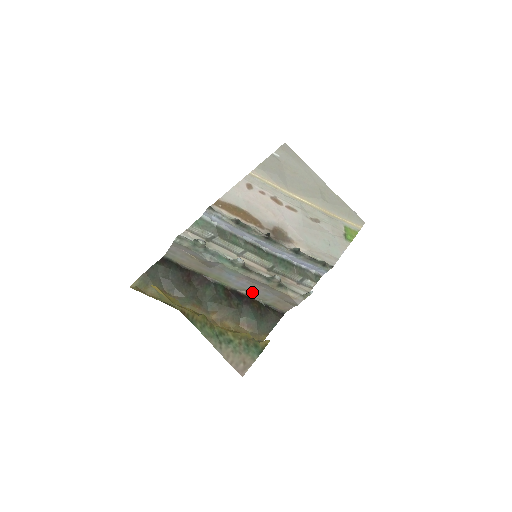
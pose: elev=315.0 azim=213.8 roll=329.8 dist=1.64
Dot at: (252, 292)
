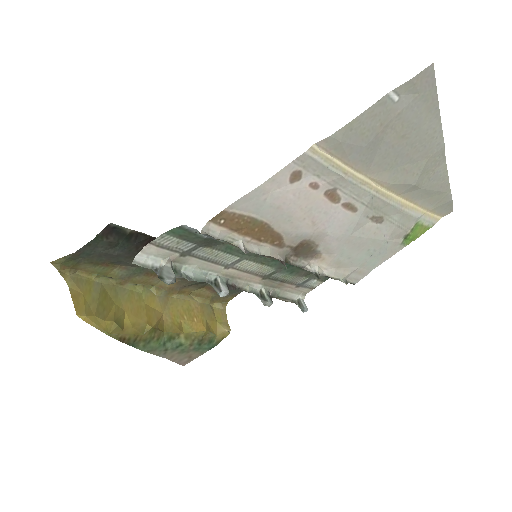
Dot at: occluded
